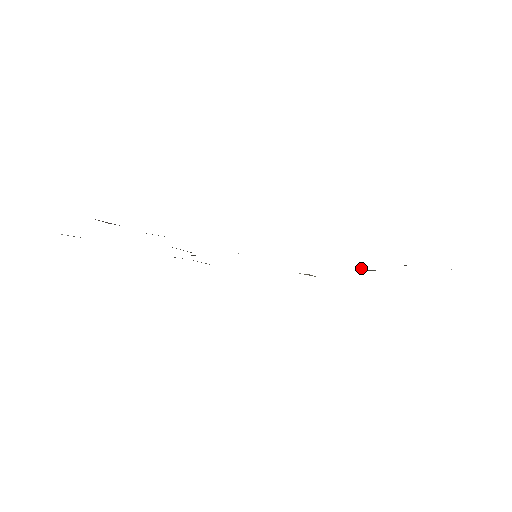
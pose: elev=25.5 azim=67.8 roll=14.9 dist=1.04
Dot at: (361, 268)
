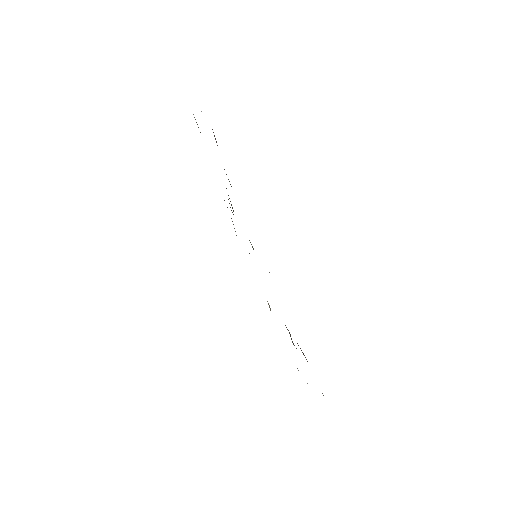
Dot at: occluded
